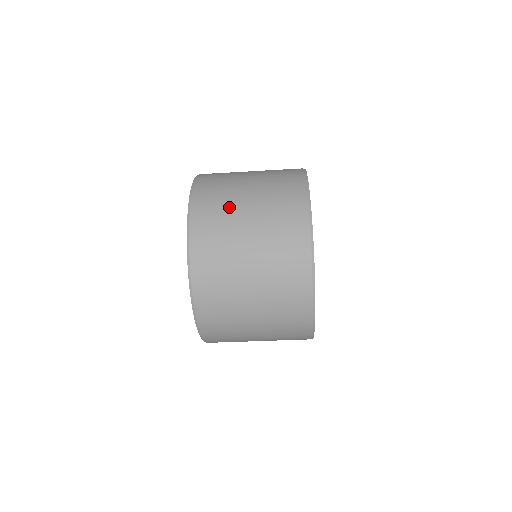
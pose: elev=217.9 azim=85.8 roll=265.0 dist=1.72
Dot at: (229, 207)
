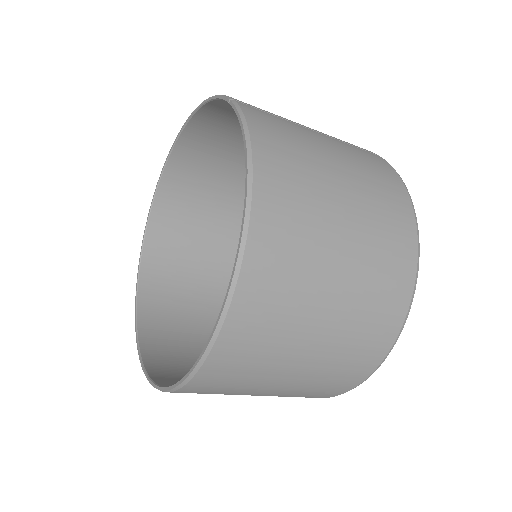
Dot at: (266, 369)
